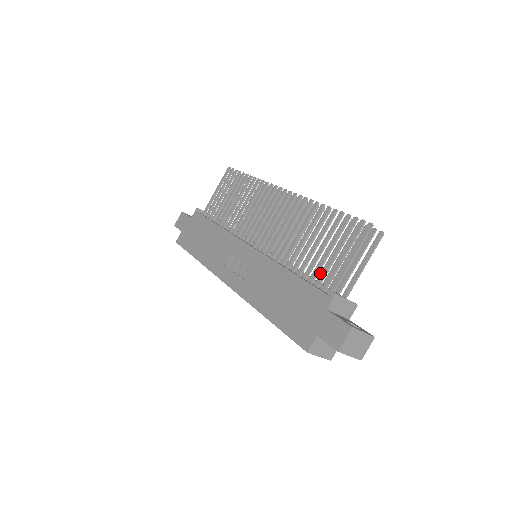
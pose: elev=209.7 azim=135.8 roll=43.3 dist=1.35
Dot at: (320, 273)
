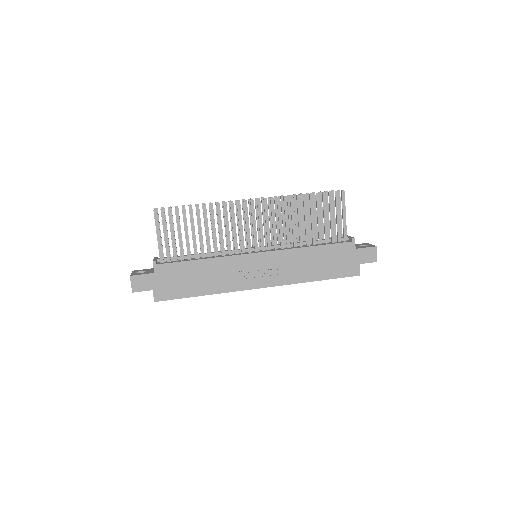
Dot at: (315, 234)
